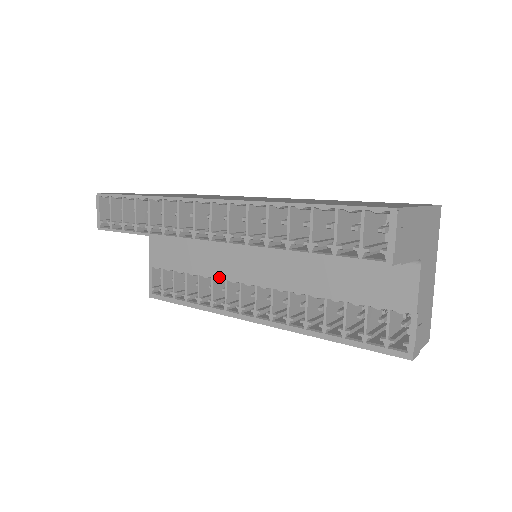
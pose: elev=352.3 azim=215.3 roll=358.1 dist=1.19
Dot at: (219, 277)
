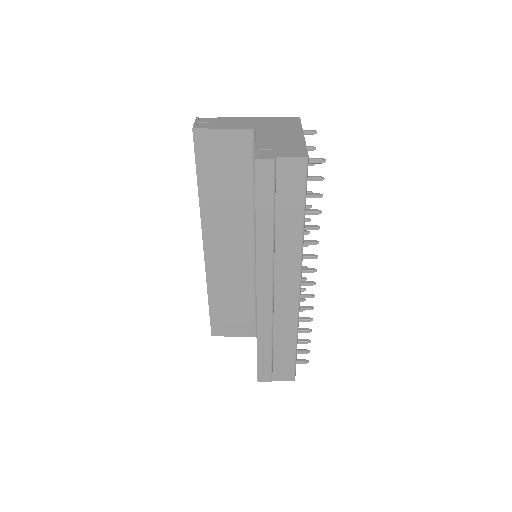
Dot at: occluded
